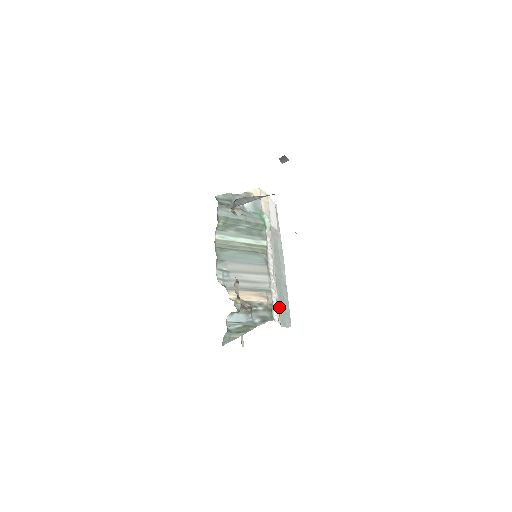
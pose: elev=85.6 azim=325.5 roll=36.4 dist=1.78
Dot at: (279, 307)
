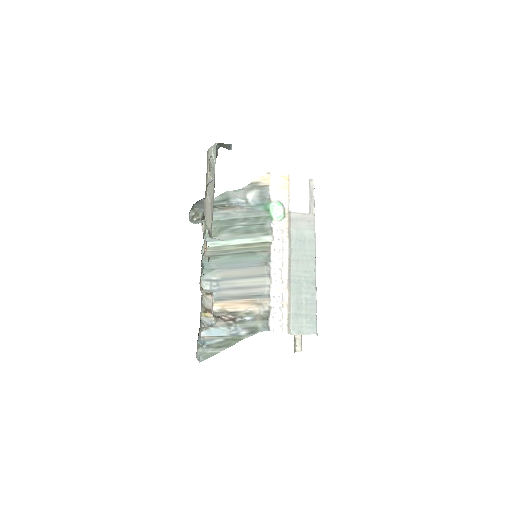
Dot at: (292, 311)
